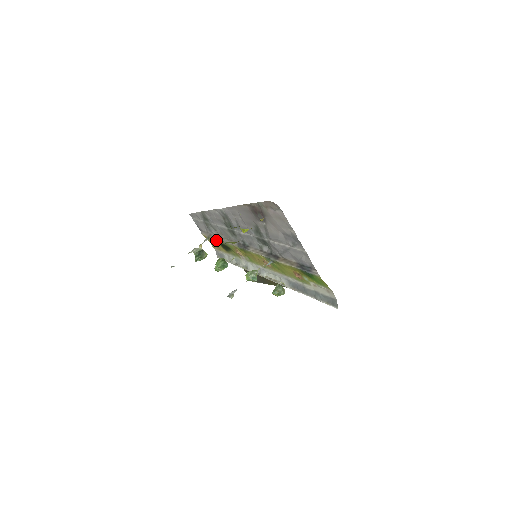
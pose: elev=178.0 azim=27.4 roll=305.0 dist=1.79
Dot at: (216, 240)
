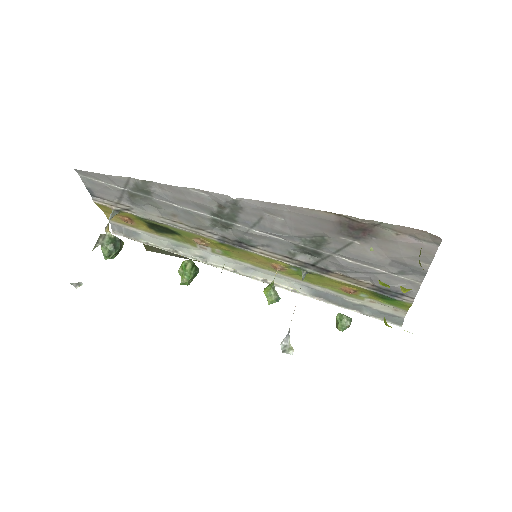
Dot at: (144, 219)
